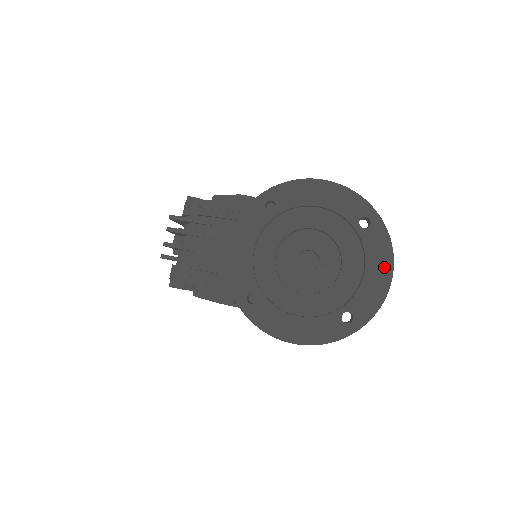
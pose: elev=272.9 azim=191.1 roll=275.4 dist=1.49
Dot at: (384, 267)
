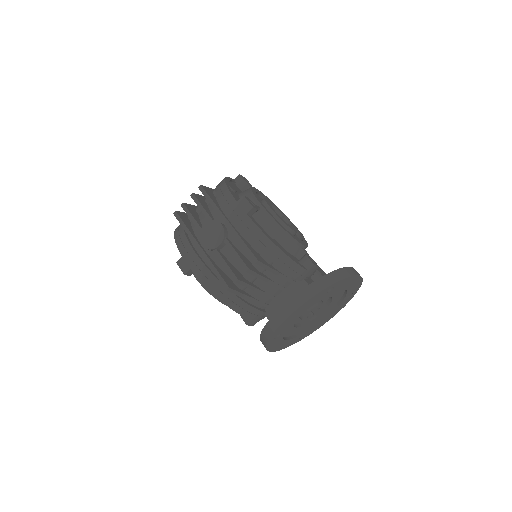
Dot at: (335, 314)
